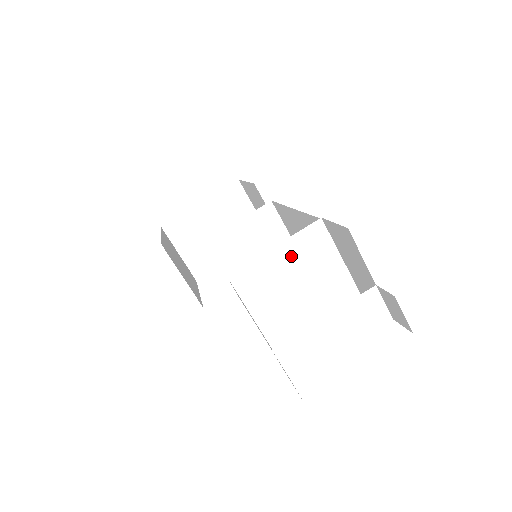
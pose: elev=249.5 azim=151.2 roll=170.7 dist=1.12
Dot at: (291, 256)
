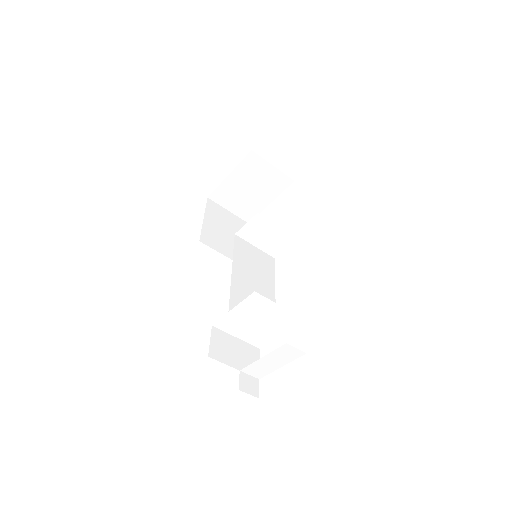
Dot at: (245, 310)
